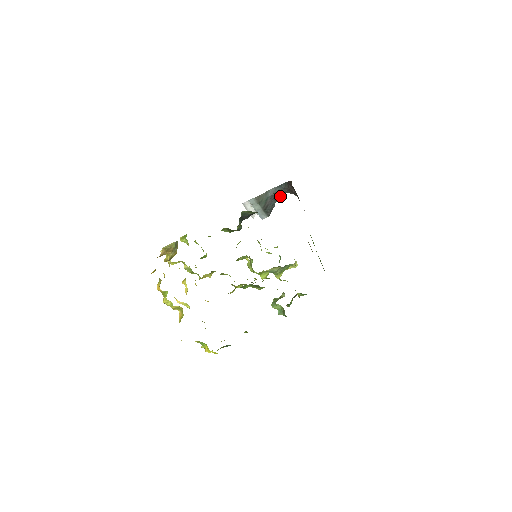
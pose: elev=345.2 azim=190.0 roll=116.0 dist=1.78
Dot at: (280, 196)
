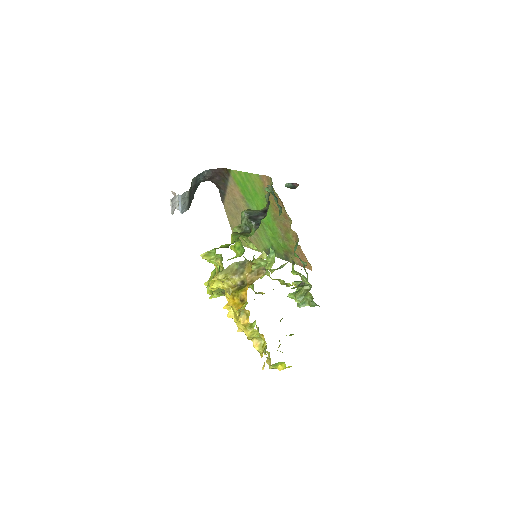
Dot at: (268, 189)
